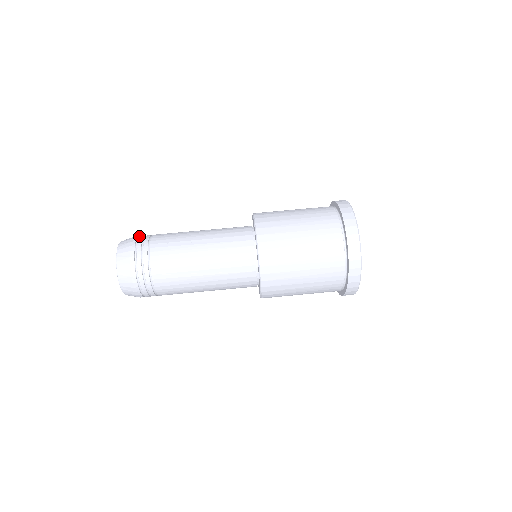
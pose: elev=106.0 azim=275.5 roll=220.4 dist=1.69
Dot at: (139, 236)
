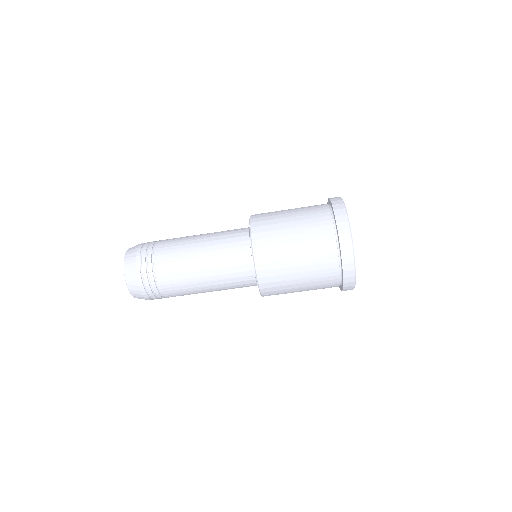
Dot at: (139, 256)
